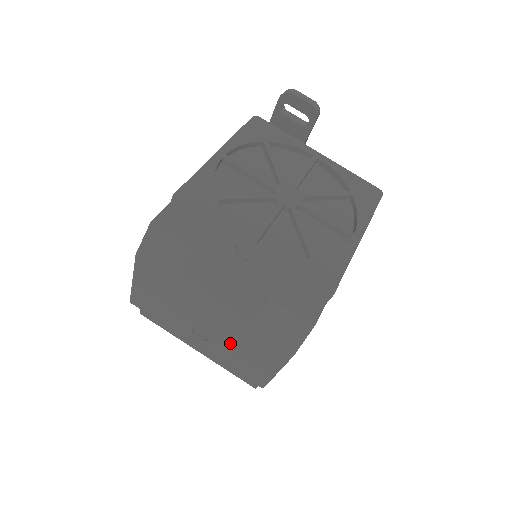
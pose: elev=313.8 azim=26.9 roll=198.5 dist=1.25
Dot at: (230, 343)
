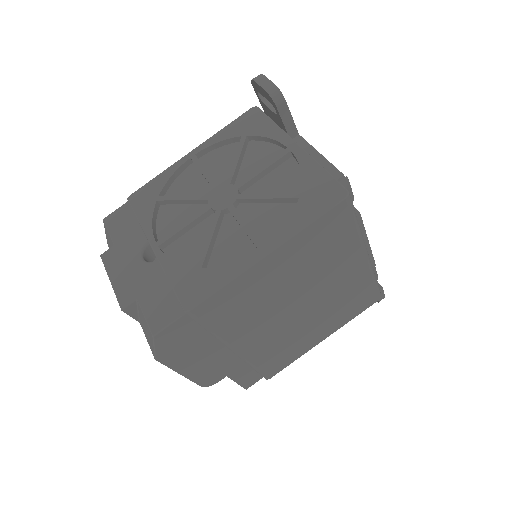
Dot at: occluded
